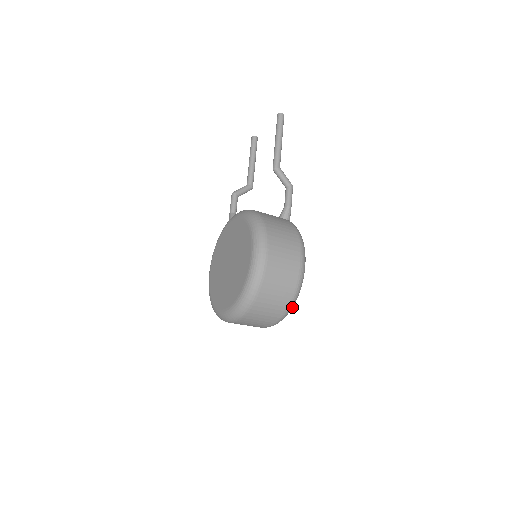
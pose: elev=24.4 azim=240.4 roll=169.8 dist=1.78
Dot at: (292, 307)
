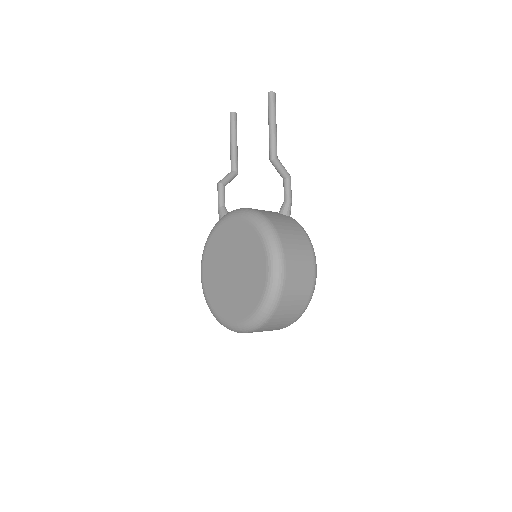
Dot at: occluded
